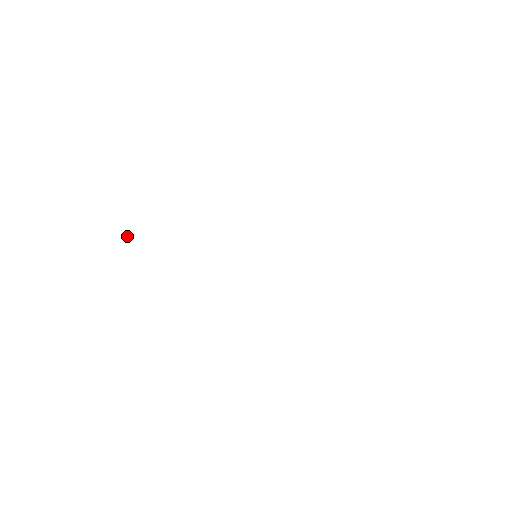
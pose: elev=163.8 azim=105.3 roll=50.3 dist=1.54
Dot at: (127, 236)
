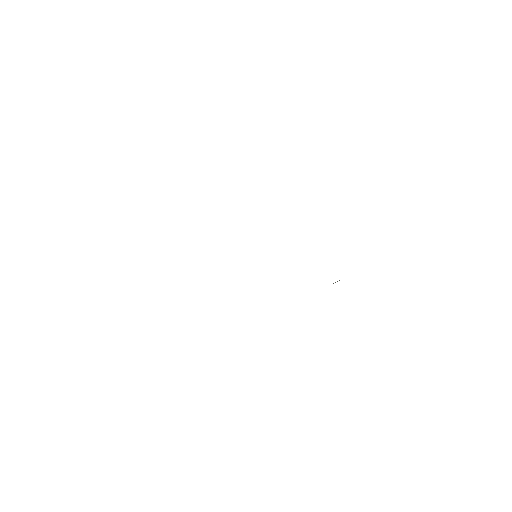
Dot at: occluded
